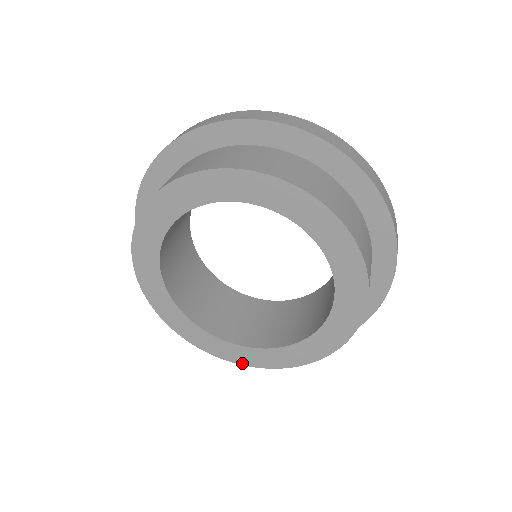
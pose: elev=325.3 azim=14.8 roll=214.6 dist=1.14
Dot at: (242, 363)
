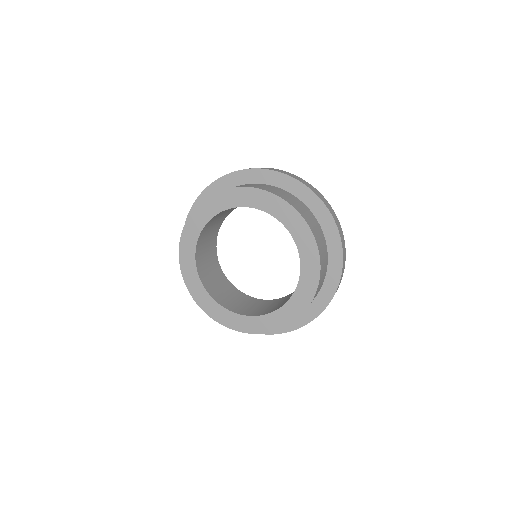
Dot at: (212, 317)
